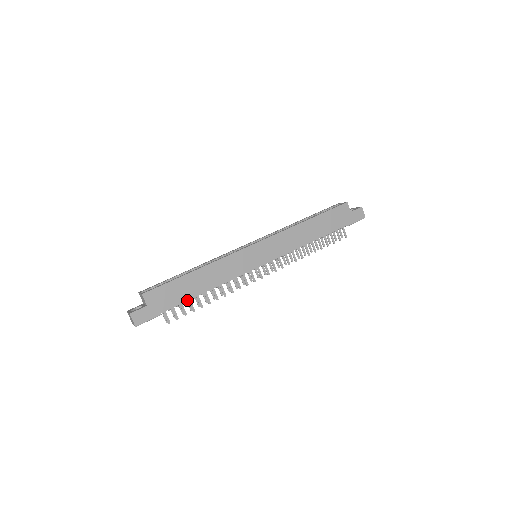
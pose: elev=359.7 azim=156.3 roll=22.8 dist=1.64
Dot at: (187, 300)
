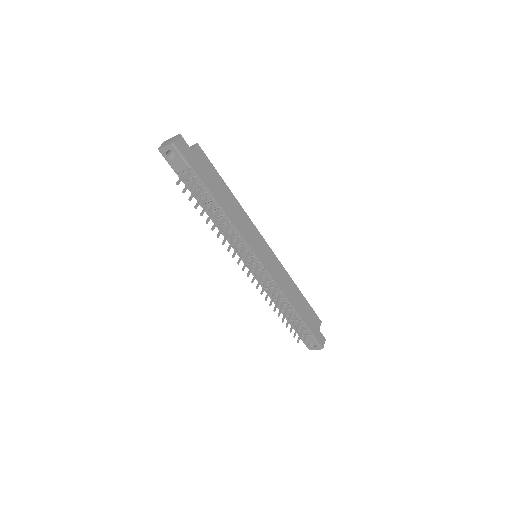
Dot at: (211, 192)
